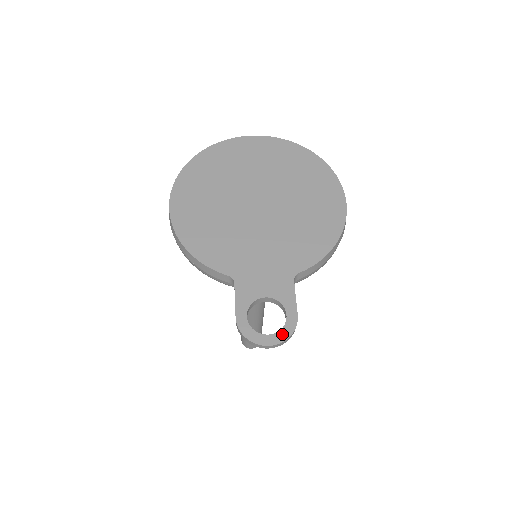
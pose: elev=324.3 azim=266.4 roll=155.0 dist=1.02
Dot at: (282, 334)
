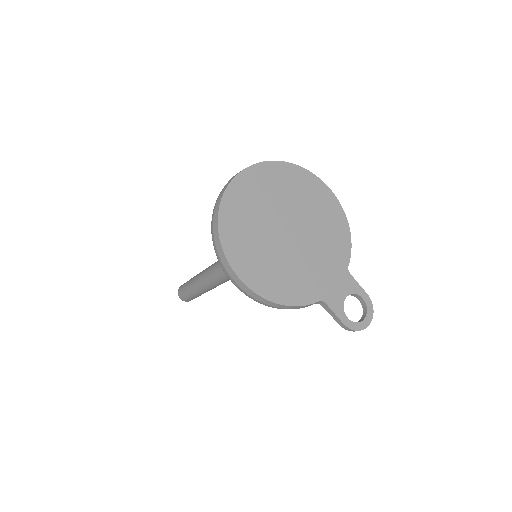
Dot at: (370, 312)
